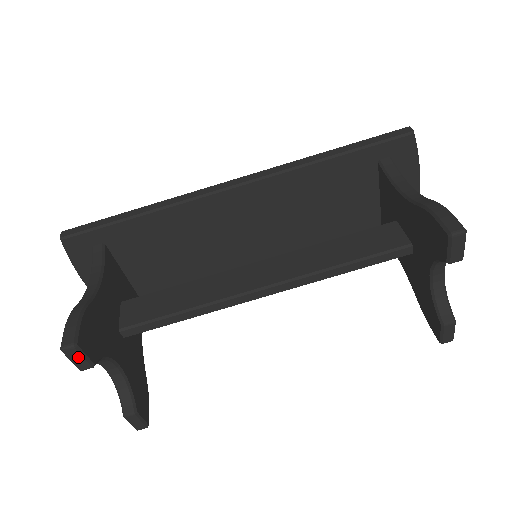
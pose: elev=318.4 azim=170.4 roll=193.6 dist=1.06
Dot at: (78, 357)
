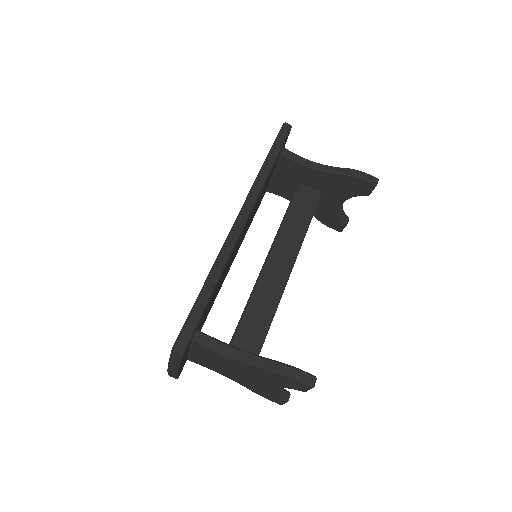
Dot at: occluded
